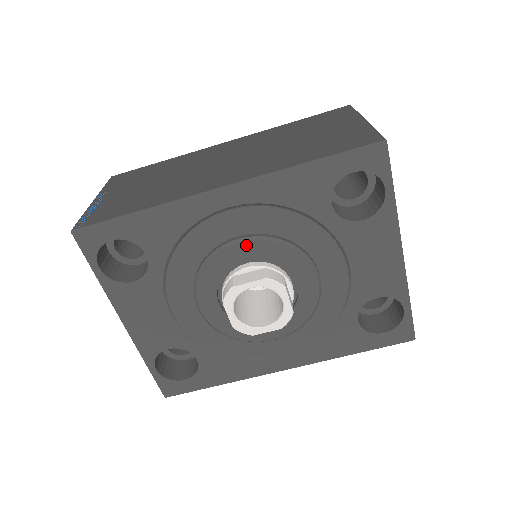
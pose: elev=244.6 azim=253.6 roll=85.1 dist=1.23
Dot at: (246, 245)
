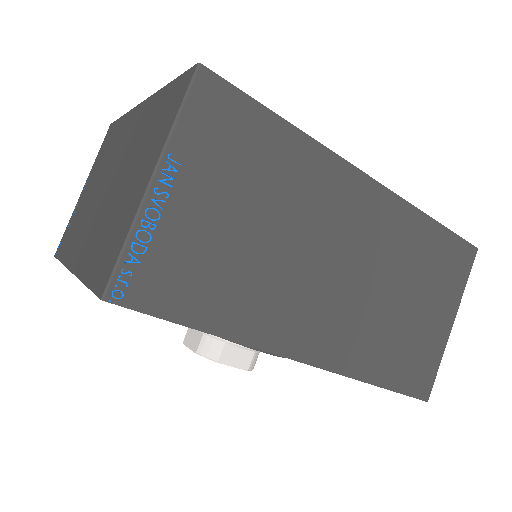
Dot at: (263, 352)
